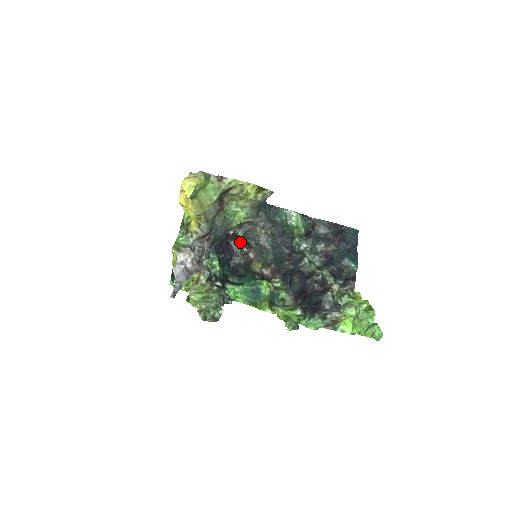
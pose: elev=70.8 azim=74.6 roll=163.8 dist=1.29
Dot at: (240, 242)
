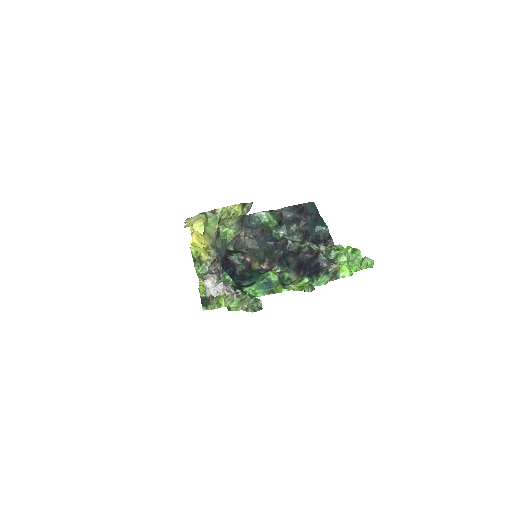
Dot at: (235, 254)
